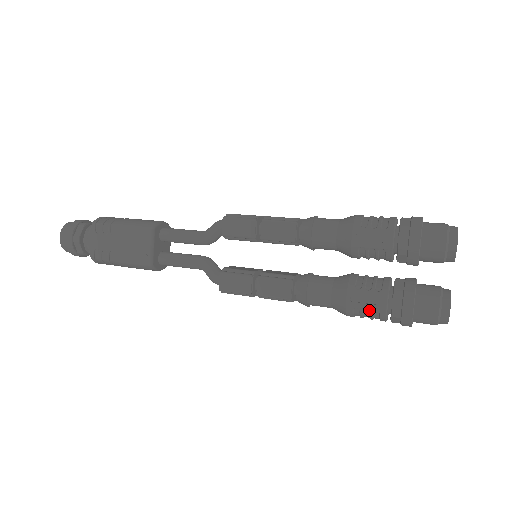
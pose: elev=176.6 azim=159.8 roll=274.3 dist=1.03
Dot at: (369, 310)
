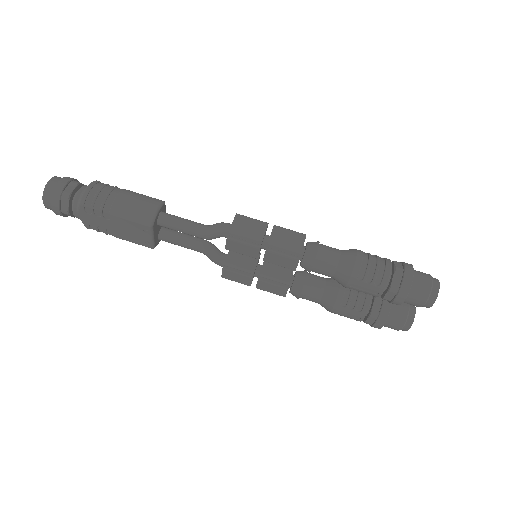
Dot at: occluded
